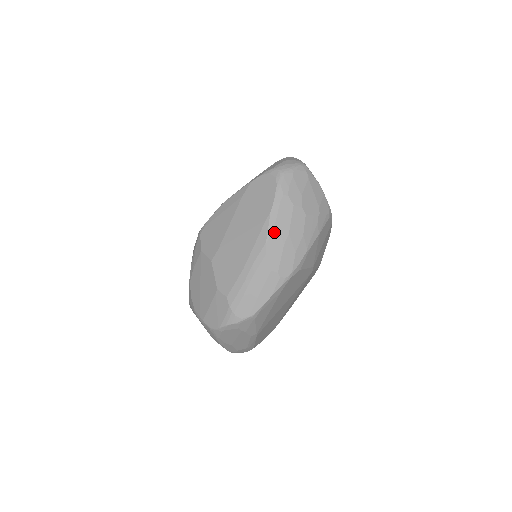
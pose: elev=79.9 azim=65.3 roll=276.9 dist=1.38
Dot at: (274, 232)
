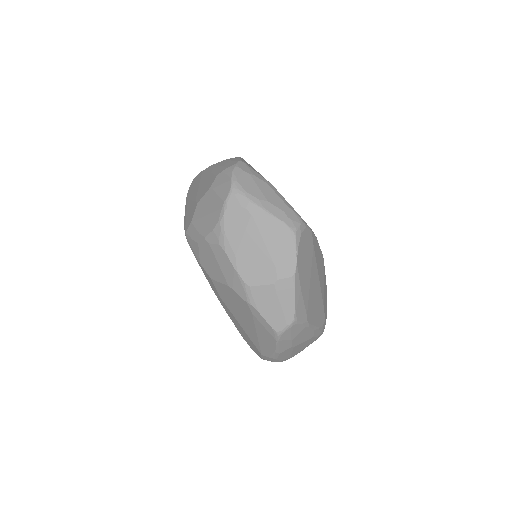
Dot at: occluded
